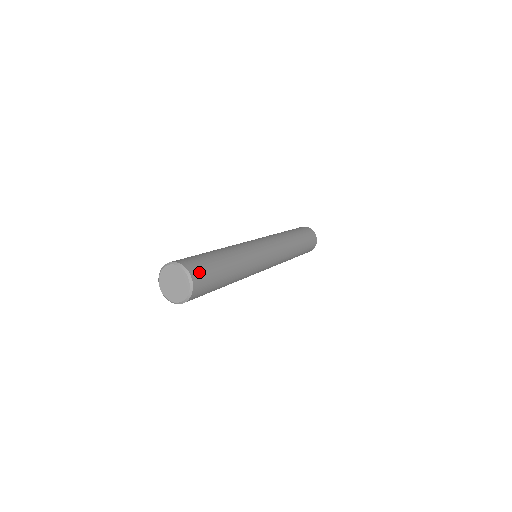
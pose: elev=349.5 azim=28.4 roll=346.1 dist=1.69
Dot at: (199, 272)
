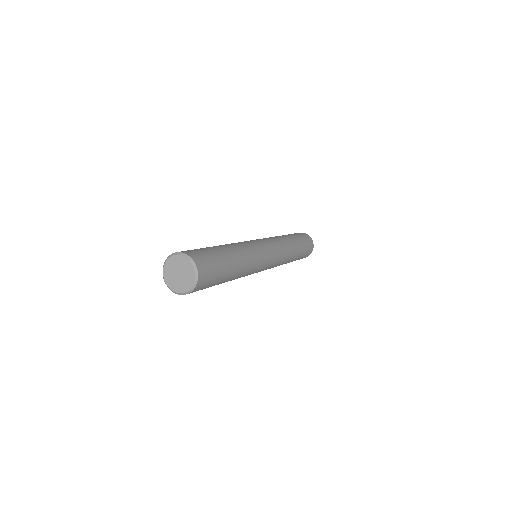
Dot at: (199, 256)
